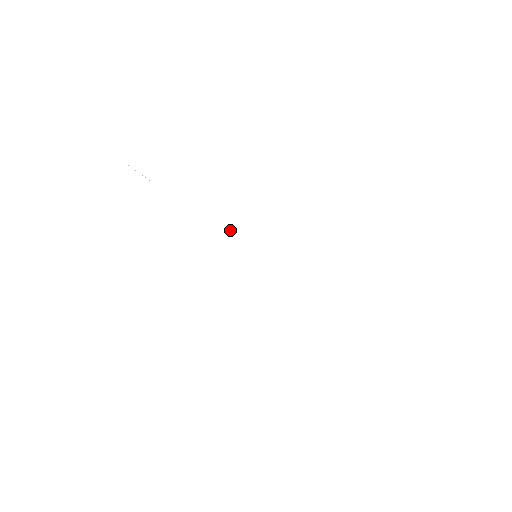
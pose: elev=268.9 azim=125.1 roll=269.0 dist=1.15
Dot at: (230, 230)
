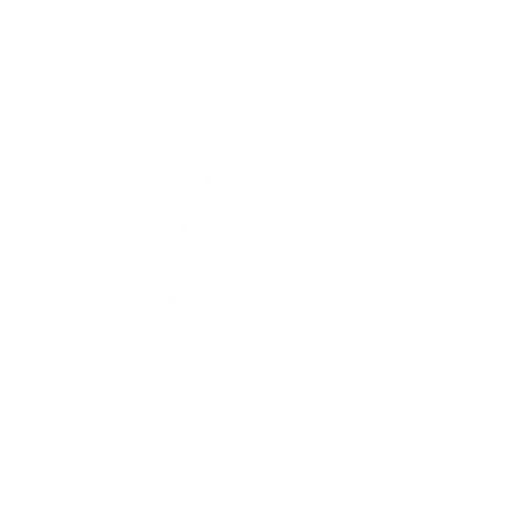
Dot at: (211, 333)
